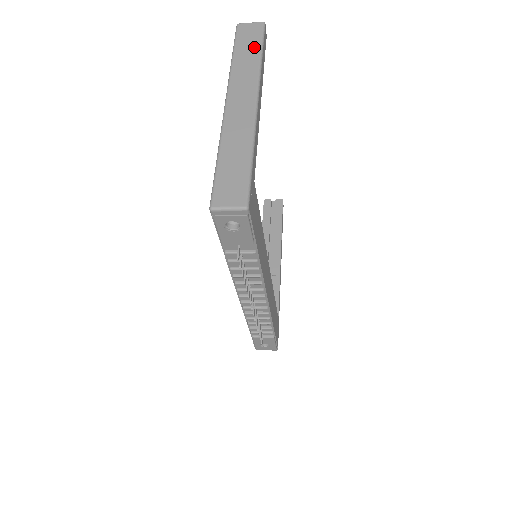
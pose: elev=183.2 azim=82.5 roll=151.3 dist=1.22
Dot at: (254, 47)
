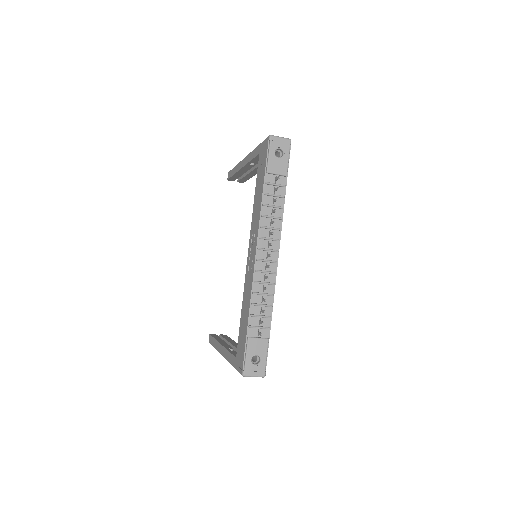
Dot at: occluded
